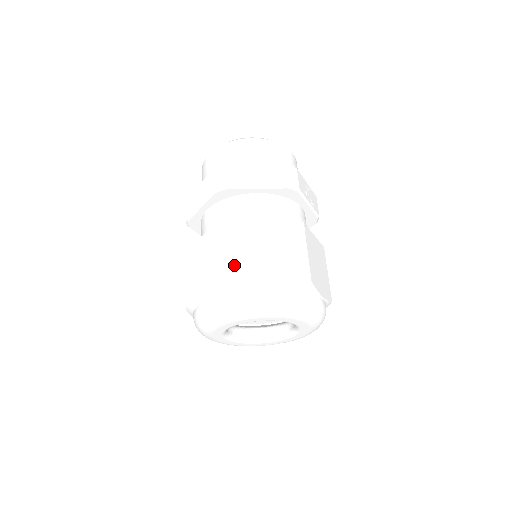
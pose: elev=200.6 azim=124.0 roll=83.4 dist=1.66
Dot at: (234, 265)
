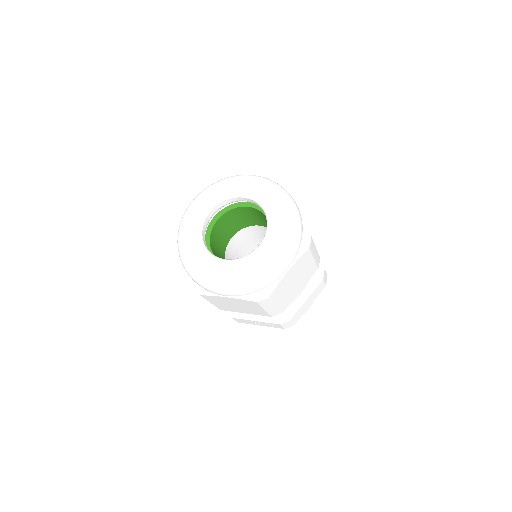
Dot at: occluded
